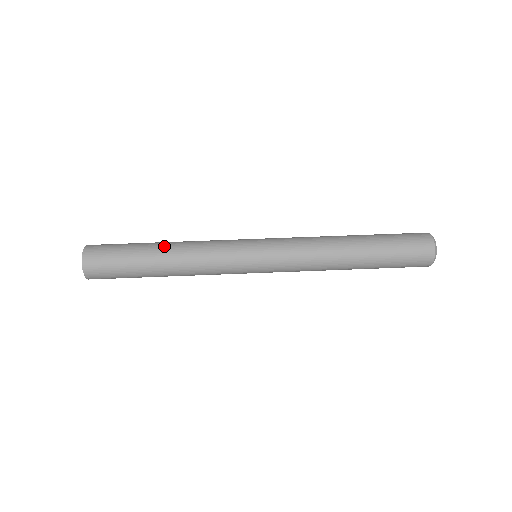
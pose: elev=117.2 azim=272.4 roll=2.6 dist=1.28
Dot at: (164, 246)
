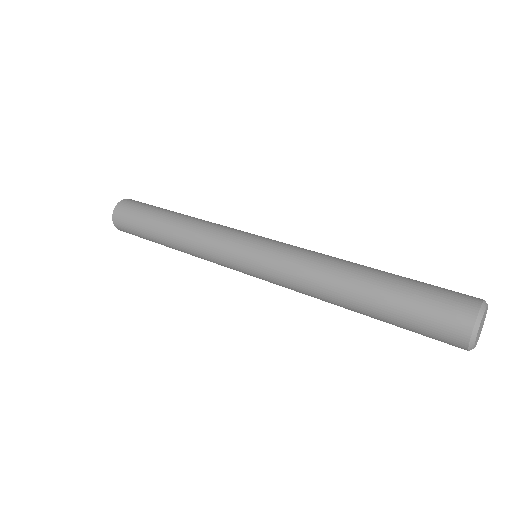
Dot at: occluded
